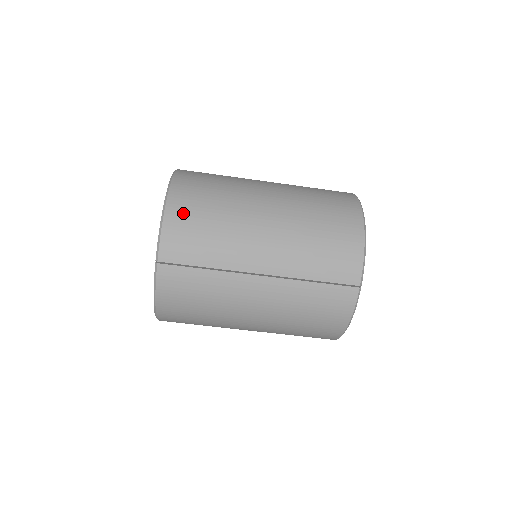
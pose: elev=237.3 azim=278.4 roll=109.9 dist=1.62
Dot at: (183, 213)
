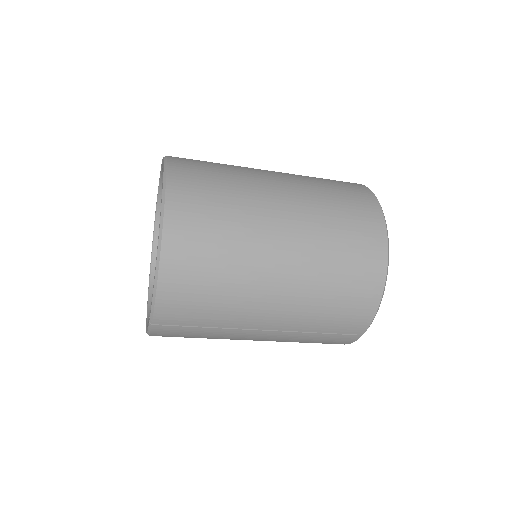
Dot at: (180, 280)
